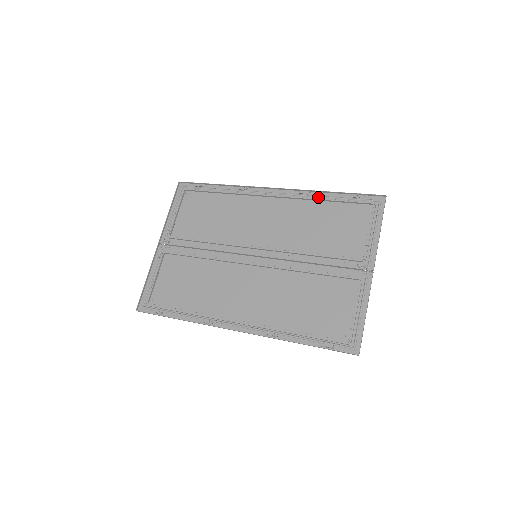
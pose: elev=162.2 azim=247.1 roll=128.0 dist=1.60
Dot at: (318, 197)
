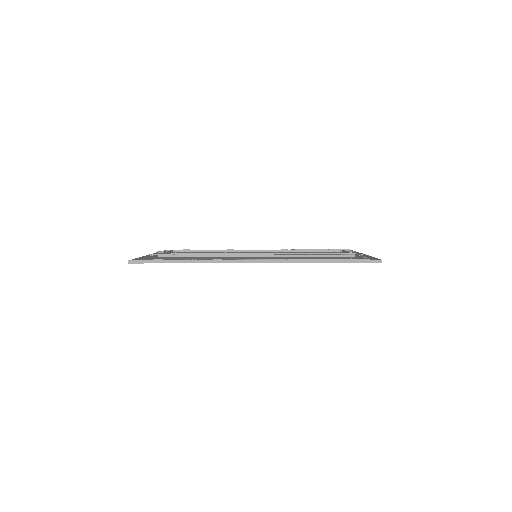
Dot at: (298, 250)
